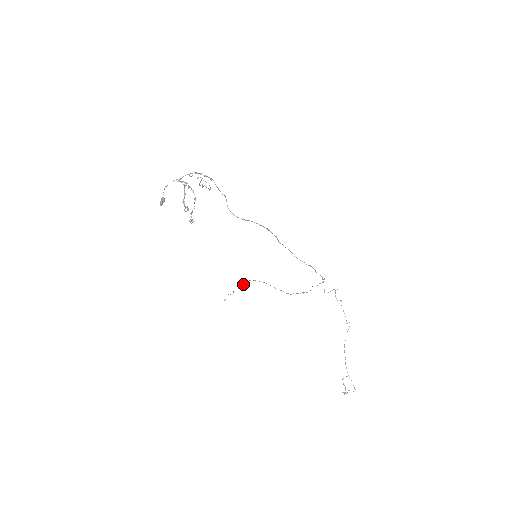
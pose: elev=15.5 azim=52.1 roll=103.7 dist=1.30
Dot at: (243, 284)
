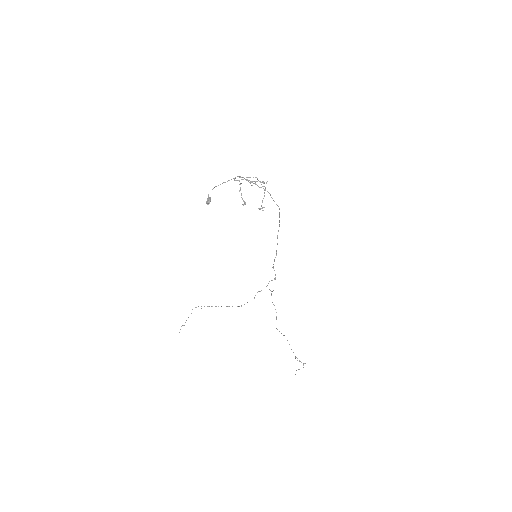
Dot at: (191, 313)
